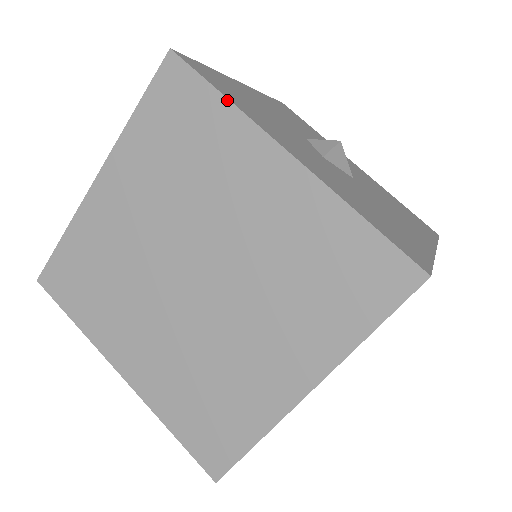
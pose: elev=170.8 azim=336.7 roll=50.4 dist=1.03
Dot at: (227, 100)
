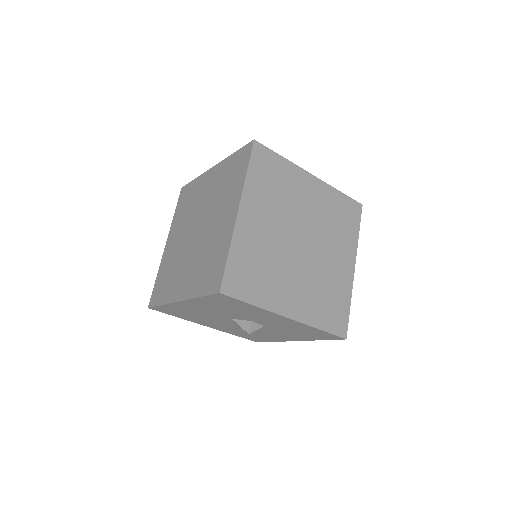
Dot at: (285, 158)
